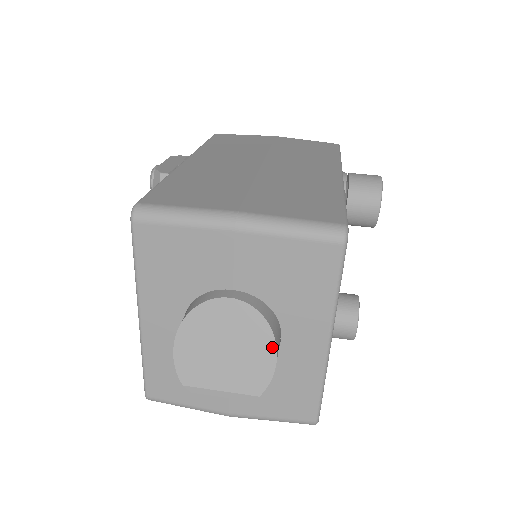
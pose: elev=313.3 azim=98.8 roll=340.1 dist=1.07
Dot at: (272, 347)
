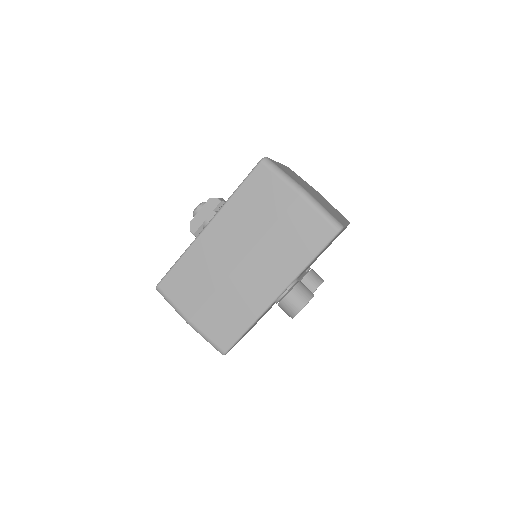
Dot at: occluded
